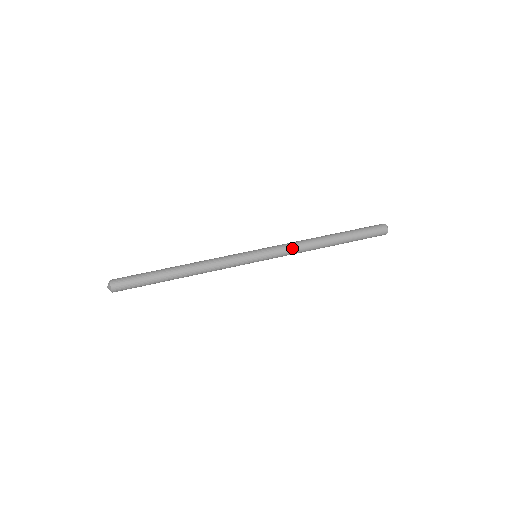
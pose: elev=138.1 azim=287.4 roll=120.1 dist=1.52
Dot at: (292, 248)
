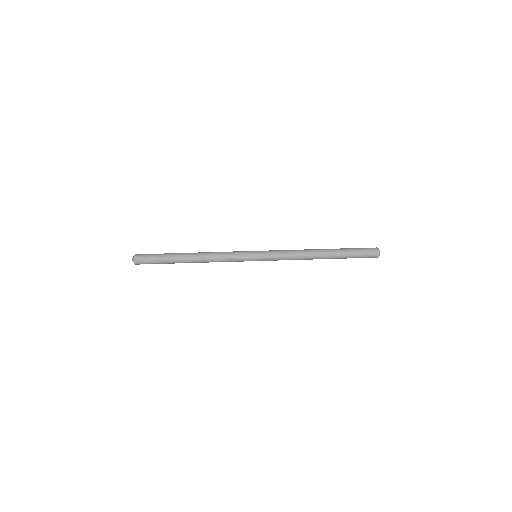
Dot at: (288, 259)
